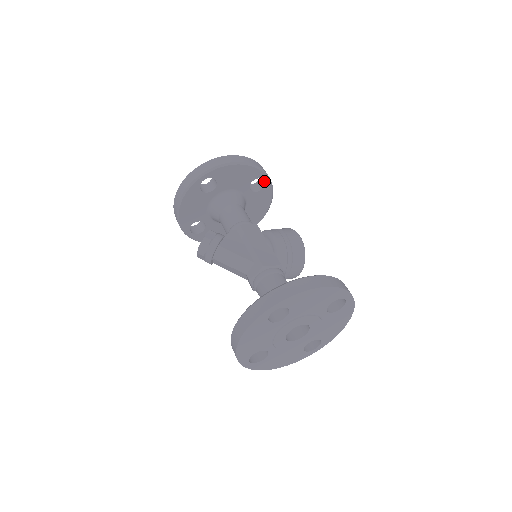
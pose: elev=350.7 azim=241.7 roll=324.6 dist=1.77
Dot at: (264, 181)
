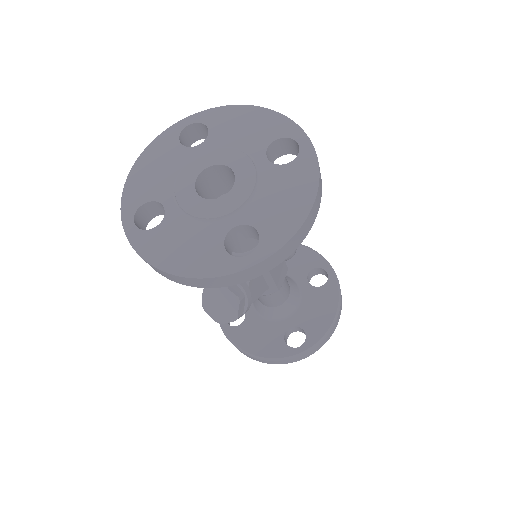
Dot at: occluded
